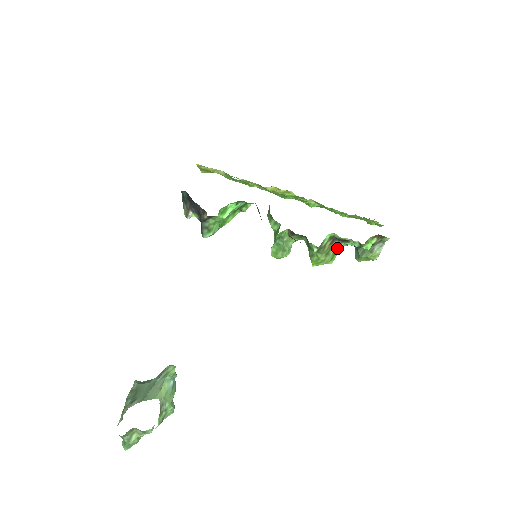
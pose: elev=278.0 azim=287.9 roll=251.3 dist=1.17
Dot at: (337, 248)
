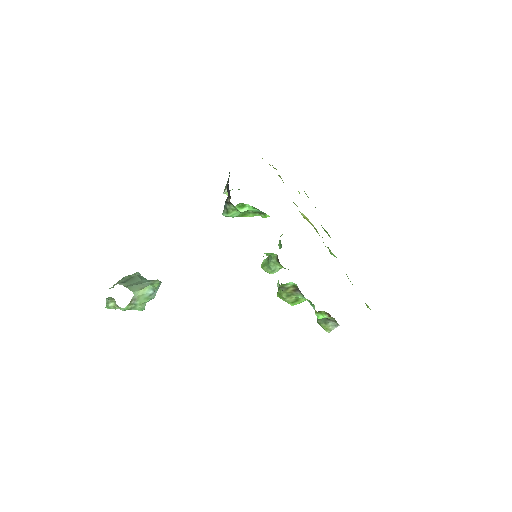
Dot at: (301, 298)
